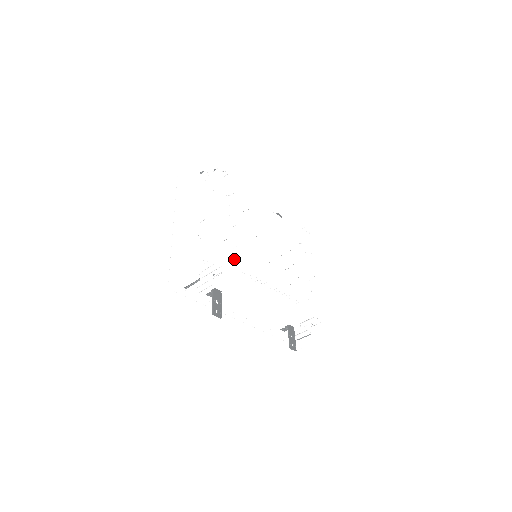
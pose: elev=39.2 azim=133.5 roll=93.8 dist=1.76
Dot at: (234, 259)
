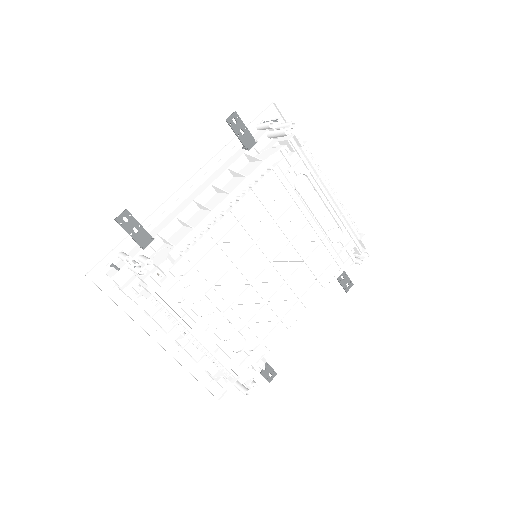
Dot at: (254, 355)
